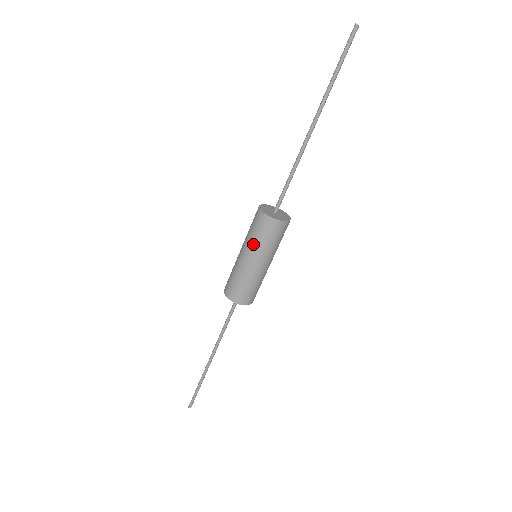
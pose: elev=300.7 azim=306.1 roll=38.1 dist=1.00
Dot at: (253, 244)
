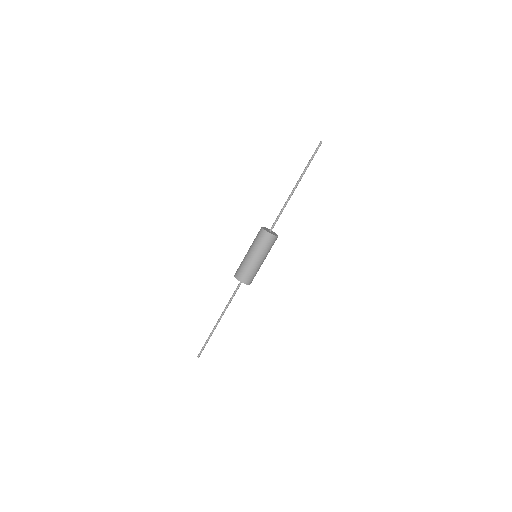
Dot at: (253, 244)
